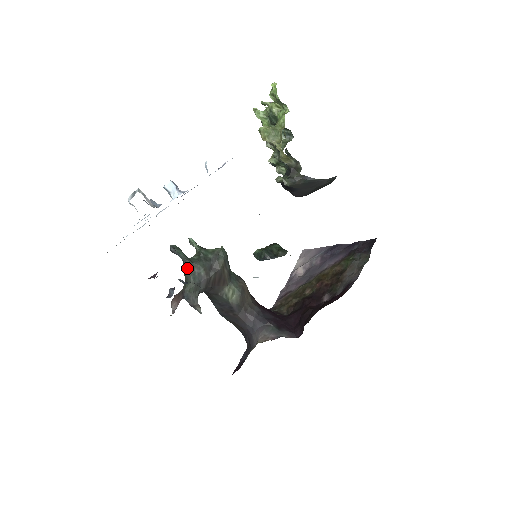
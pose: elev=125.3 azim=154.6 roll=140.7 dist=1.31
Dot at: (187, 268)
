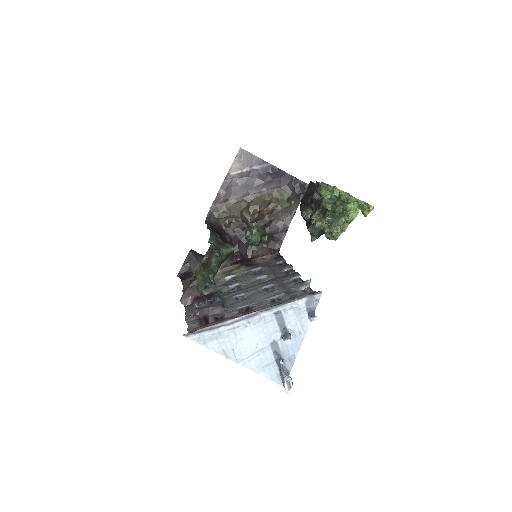
Dot at: occluded
